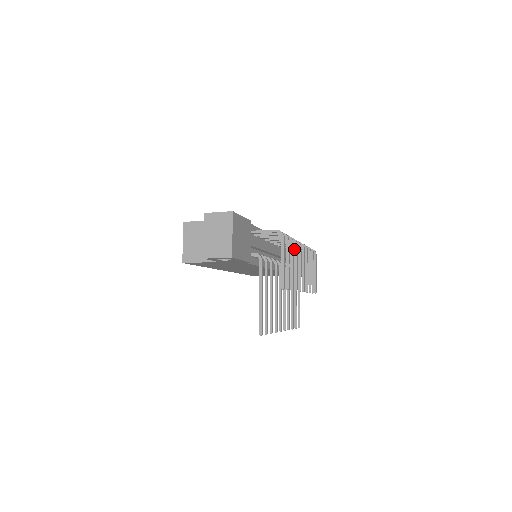
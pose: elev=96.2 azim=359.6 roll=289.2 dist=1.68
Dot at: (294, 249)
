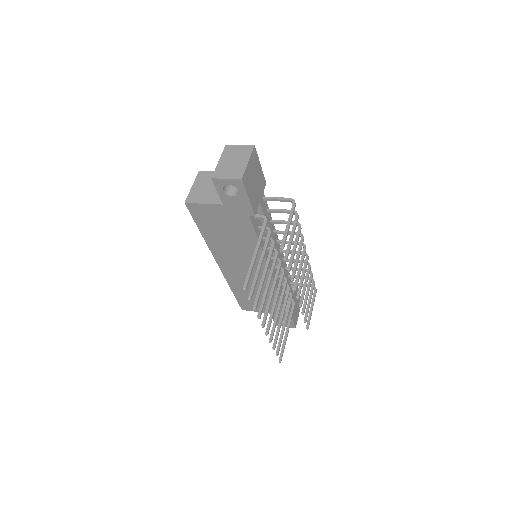
Dot at: (300, 242)
